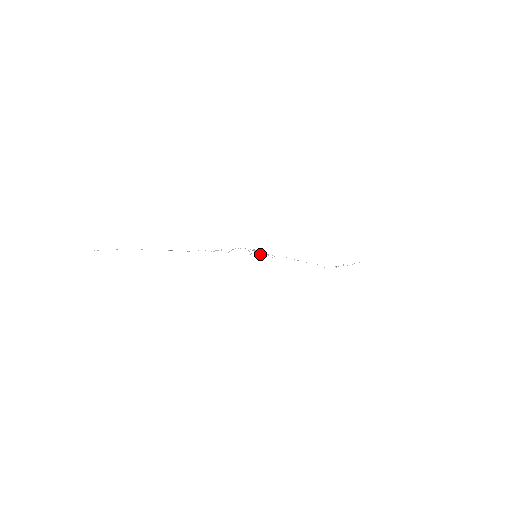
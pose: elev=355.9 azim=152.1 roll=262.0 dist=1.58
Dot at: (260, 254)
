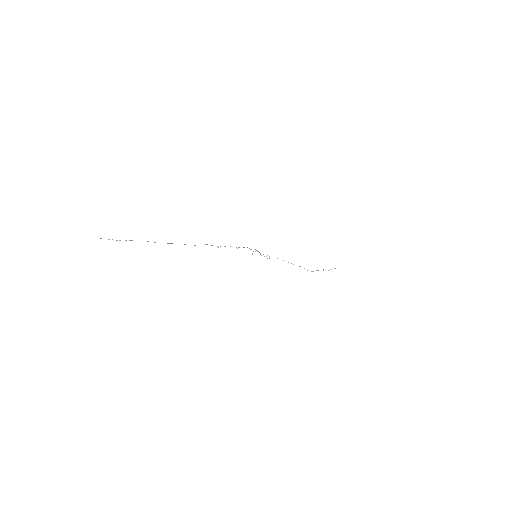
Dot at: (260, 254)
